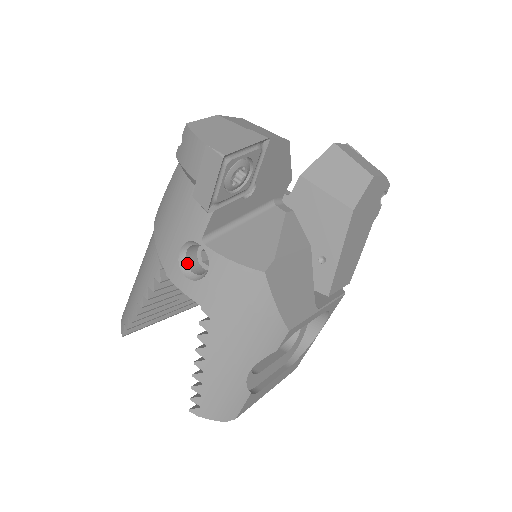
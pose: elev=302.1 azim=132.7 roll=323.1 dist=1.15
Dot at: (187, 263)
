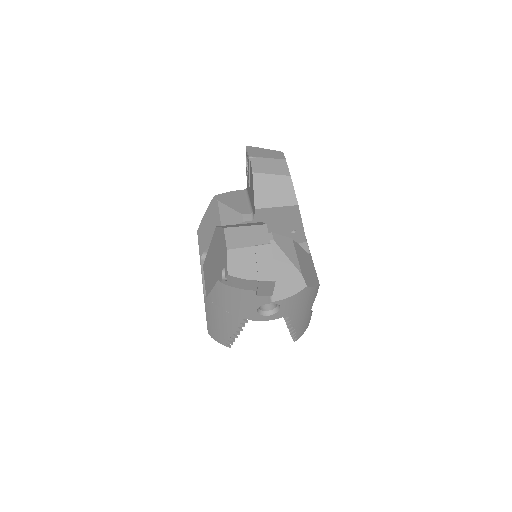
Dot at: (262, 310)
